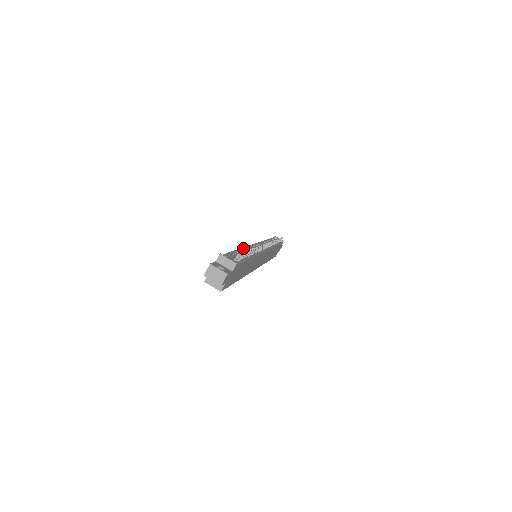
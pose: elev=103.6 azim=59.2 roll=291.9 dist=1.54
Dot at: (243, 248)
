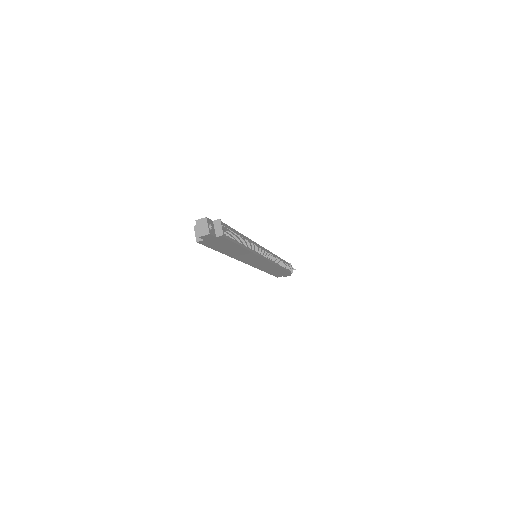
Dot at: (248, 238)
